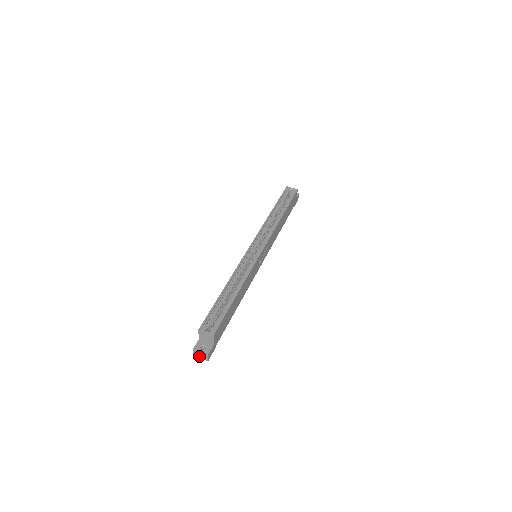
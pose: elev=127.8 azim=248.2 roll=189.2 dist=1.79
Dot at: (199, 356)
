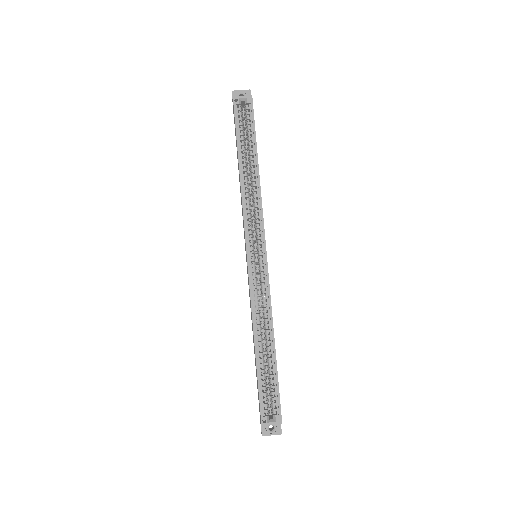
Dot at: occluded
